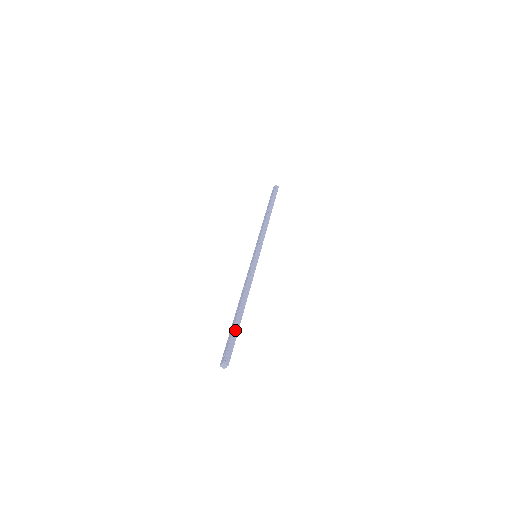
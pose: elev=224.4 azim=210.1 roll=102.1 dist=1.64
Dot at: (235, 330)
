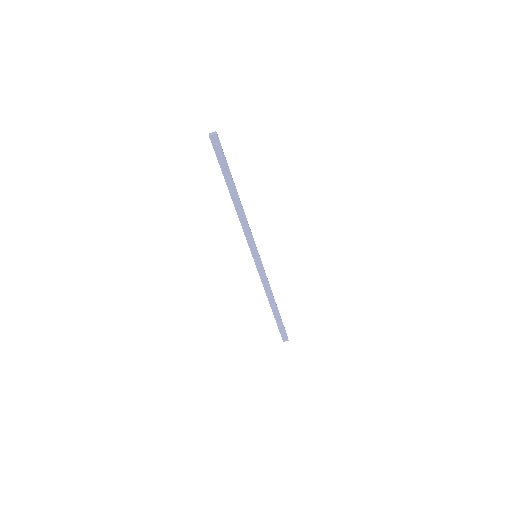
Dot at: (229, 169)
